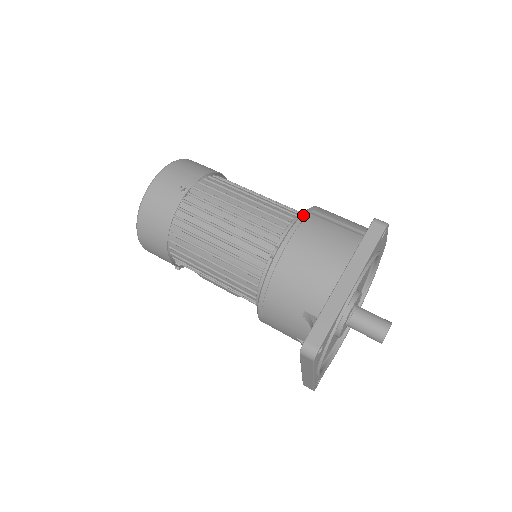
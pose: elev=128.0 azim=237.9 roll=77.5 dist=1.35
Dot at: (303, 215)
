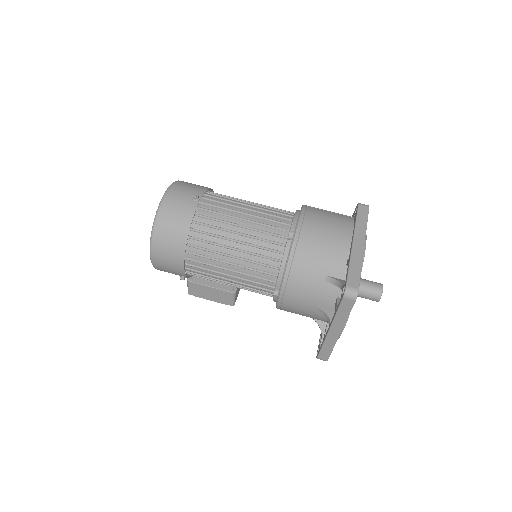
Dot at: (304, 207)
